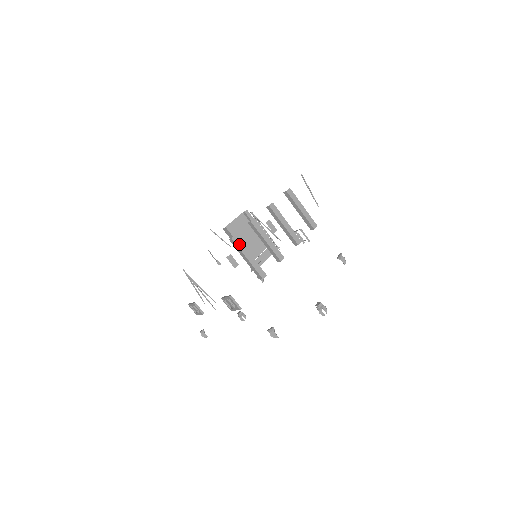
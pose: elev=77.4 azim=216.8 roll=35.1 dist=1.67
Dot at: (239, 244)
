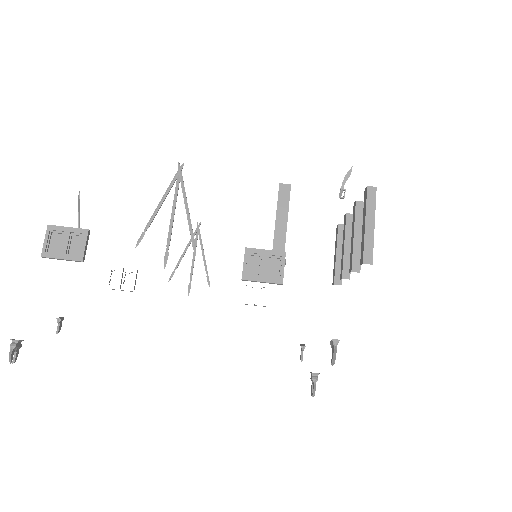
Dot at: (374, 202)
